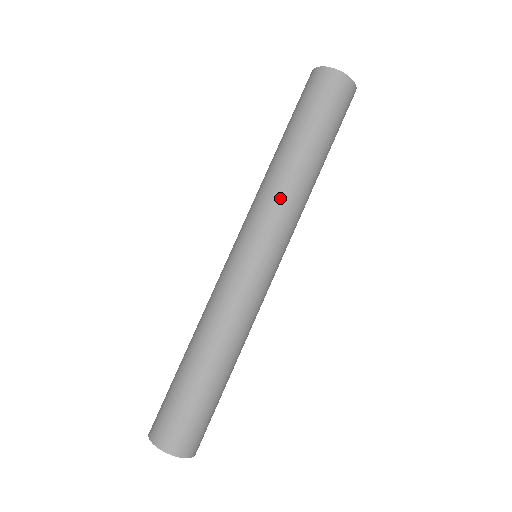
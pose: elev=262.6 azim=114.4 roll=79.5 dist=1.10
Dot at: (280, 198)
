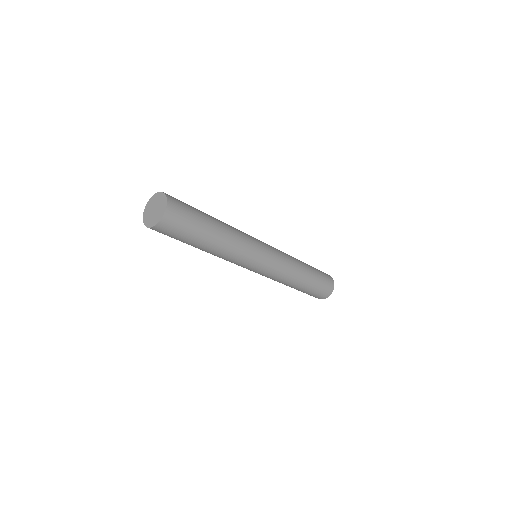
Dot at: (286, 254)
